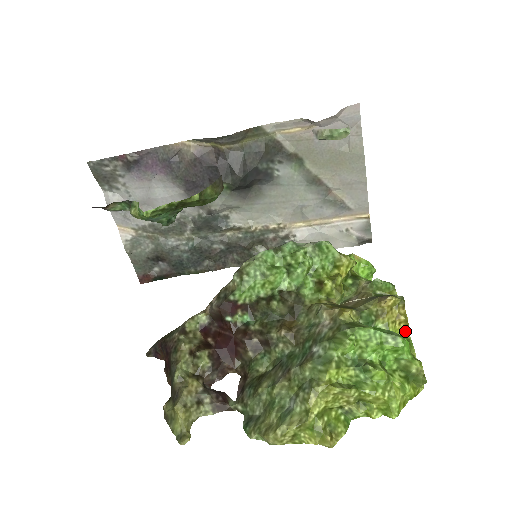
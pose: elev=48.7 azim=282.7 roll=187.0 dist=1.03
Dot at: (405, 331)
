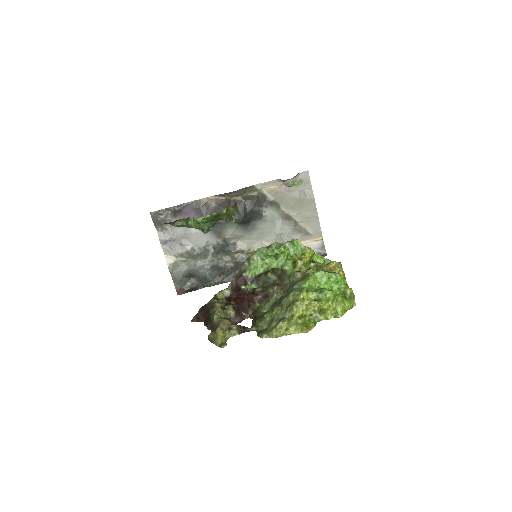
Dot at: occluded
